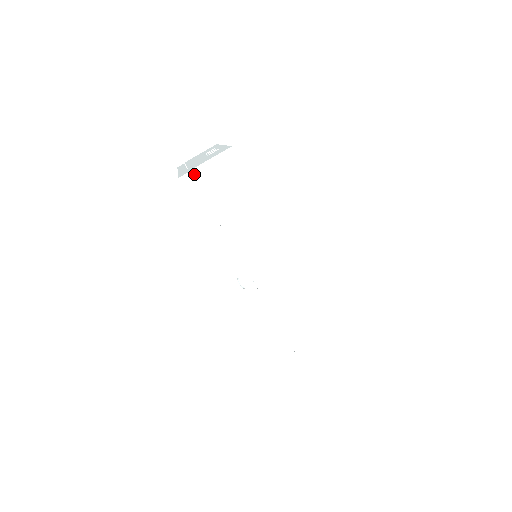
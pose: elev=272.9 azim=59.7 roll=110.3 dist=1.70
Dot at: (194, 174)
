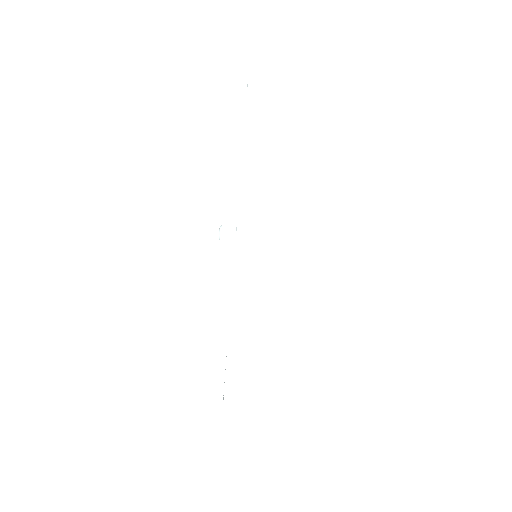
Dot at: (251, 85)
